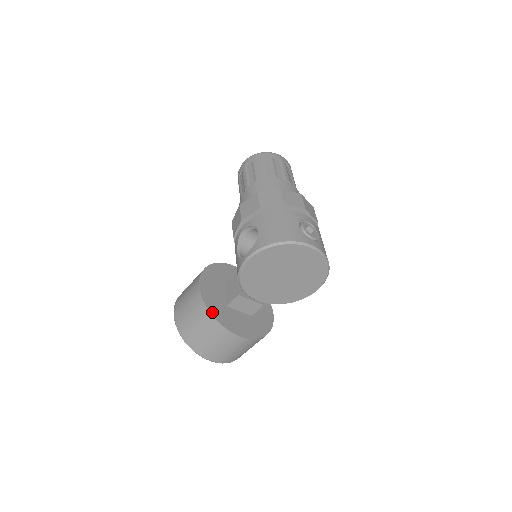
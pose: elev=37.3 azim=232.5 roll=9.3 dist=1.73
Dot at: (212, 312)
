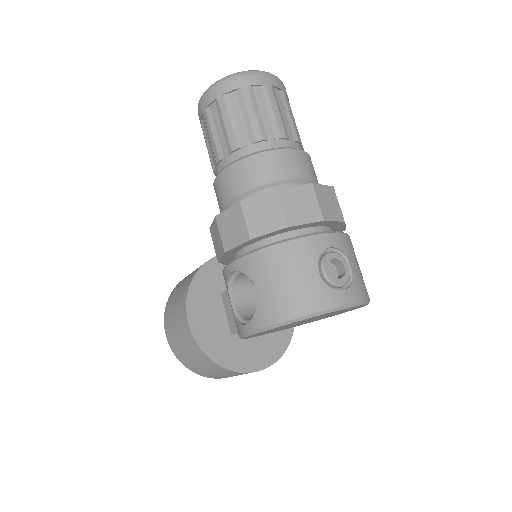
Dot at: (215, 359)
